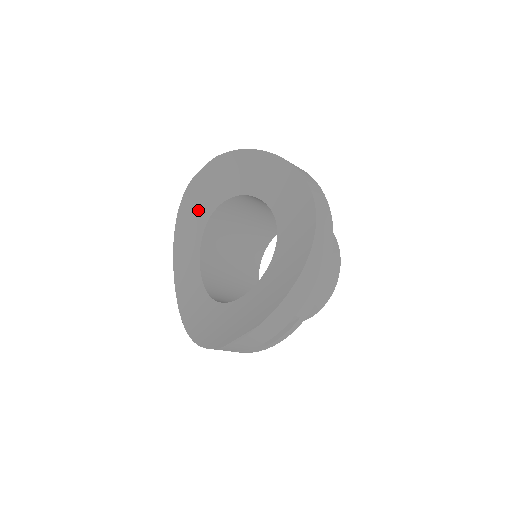
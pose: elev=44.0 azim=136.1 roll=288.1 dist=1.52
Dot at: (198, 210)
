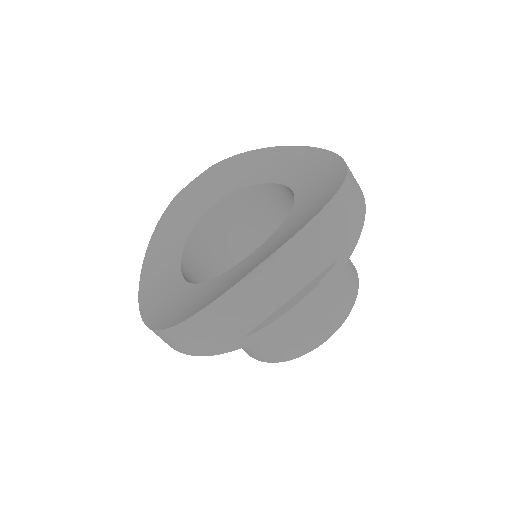
Dot at: (183, 219)
